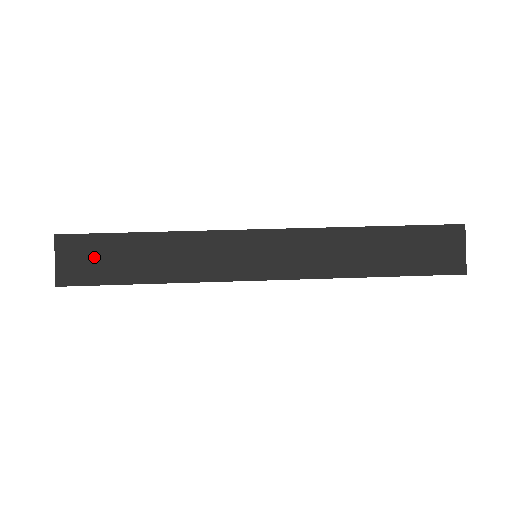
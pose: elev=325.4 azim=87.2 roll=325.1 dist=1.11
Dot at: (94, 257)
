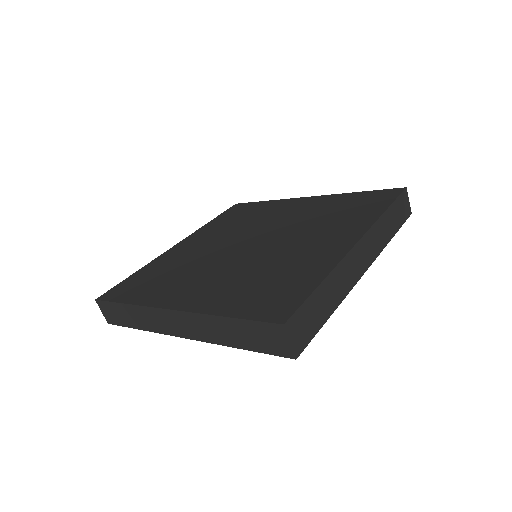
Dot at: (306, 322)
